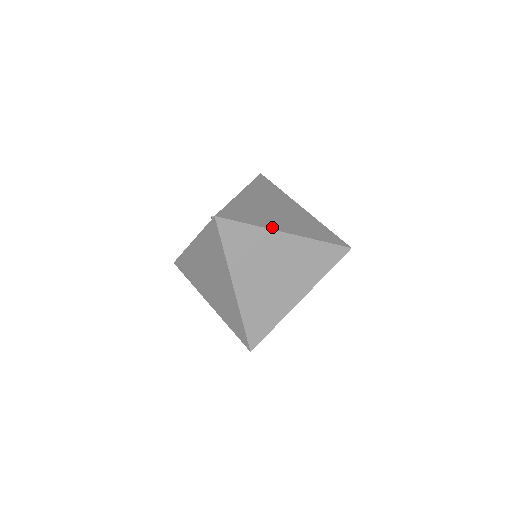
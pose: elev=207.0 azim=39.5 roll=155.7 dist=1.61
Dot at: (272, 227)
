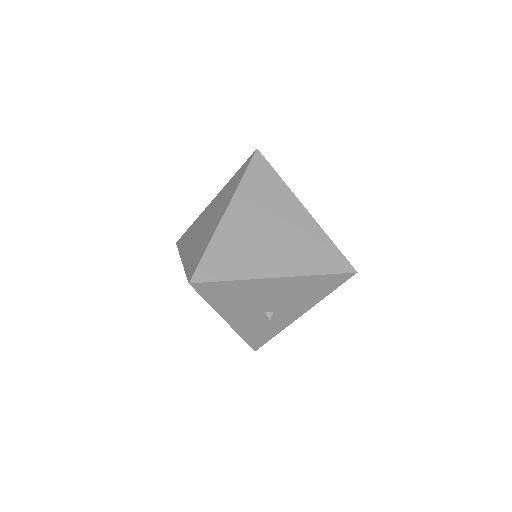
Dot at: (295, 197)
